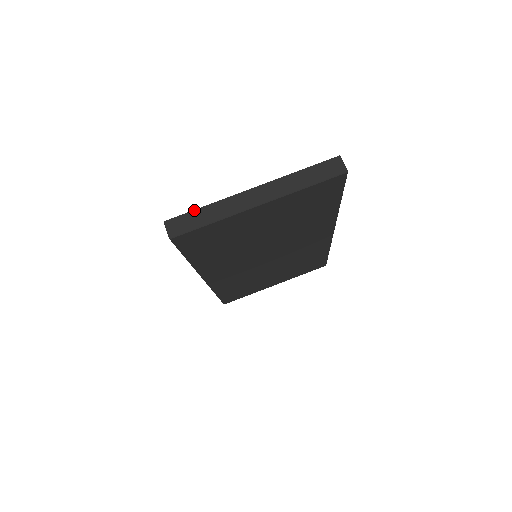
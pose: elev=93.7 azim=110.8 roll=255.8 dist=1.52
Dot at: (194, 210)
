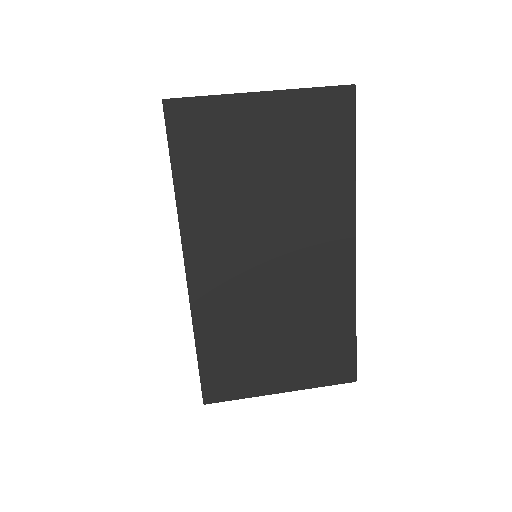
Dot at: occluded
